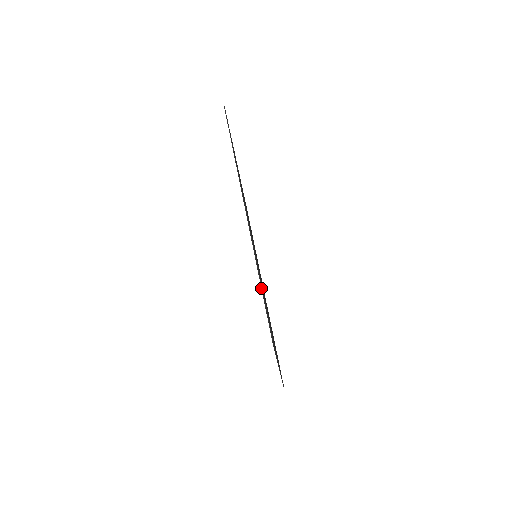
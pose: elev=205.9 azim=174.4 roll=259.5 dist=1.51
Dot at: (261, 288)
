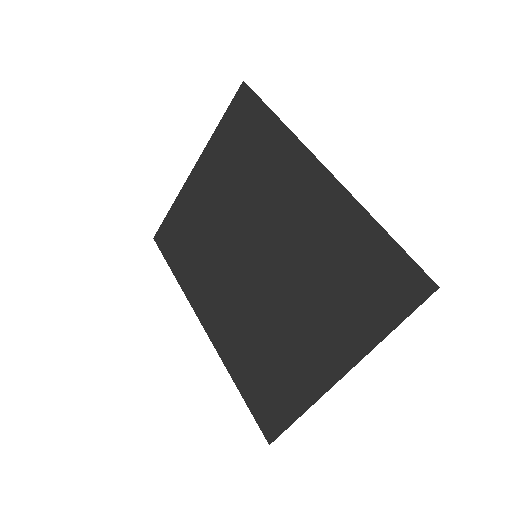
Dot at: (390, 236)
